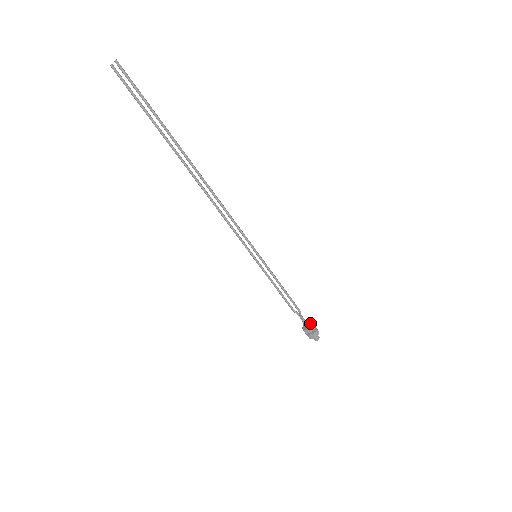
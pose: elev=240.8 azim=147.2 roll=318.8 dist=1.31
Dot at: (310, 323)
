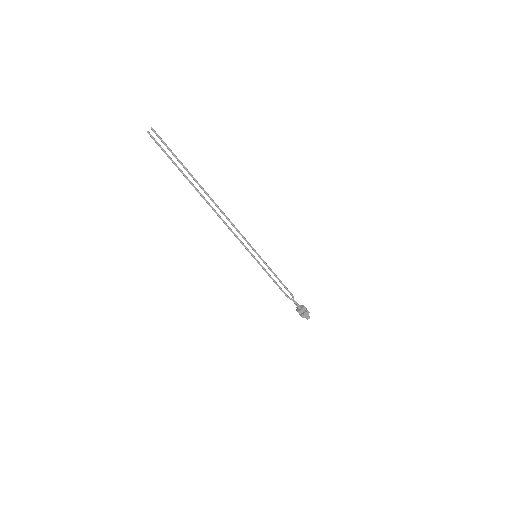
Dot at: (301, 306)
